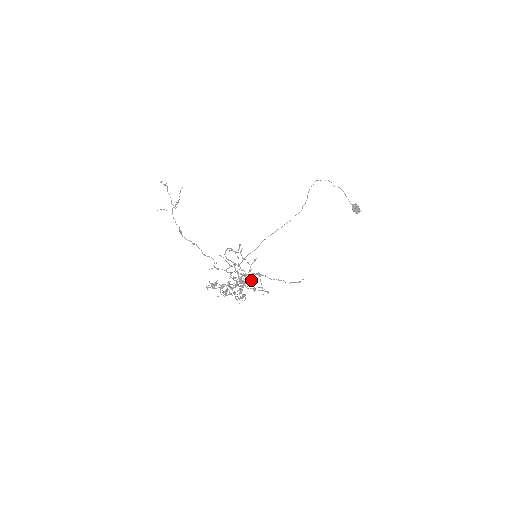
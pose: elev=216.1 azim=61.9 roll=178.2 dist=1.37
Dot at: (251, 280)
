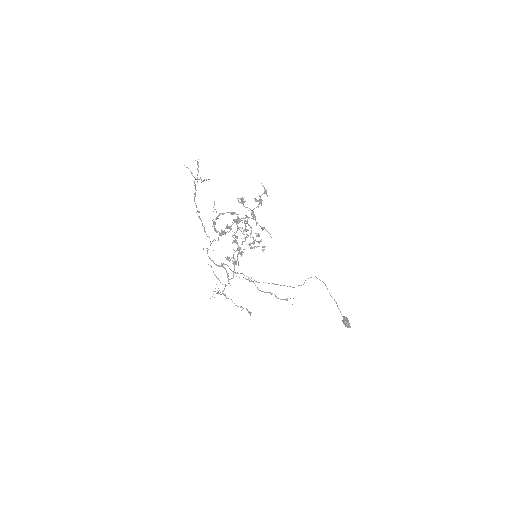
Dot at: (257, 235)
